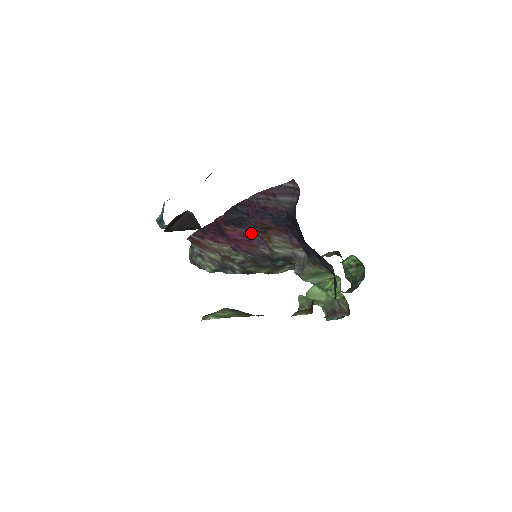
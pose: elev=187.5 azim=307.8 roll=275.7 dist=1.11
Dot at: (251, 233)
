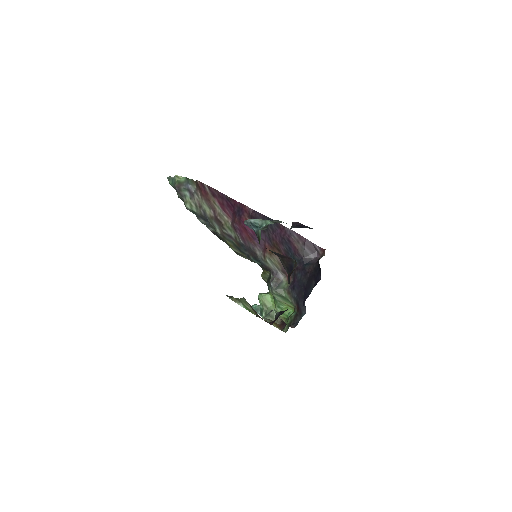
Dot at: (261, 237)
